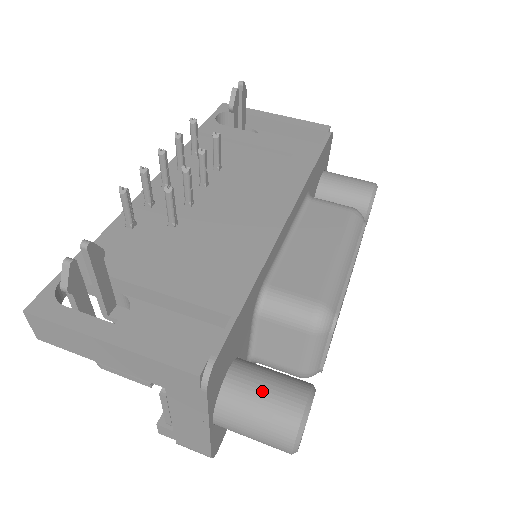
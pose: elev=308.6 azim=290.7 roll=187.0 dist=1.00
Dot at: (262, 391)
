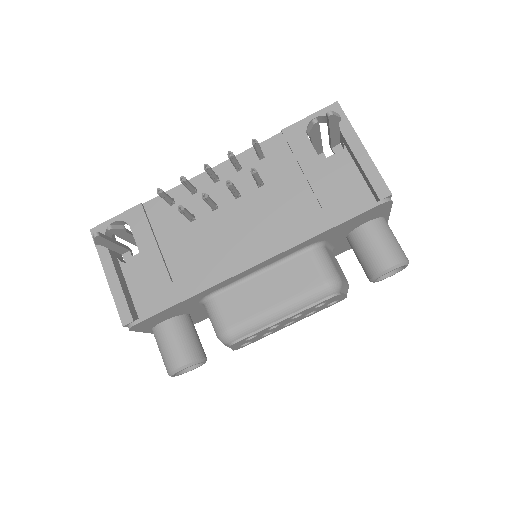
Dot at: (168, 344)
